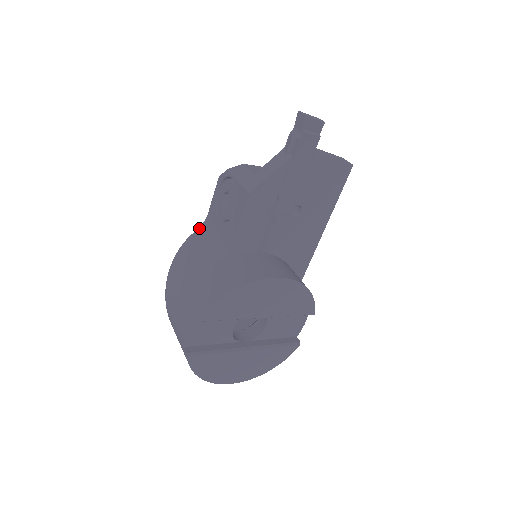
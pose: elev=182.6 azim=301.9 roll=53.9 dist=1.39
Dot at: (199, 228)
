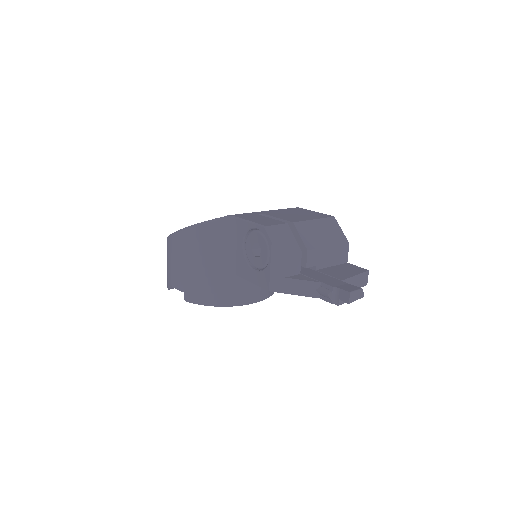
Dot at: (225, 219)
